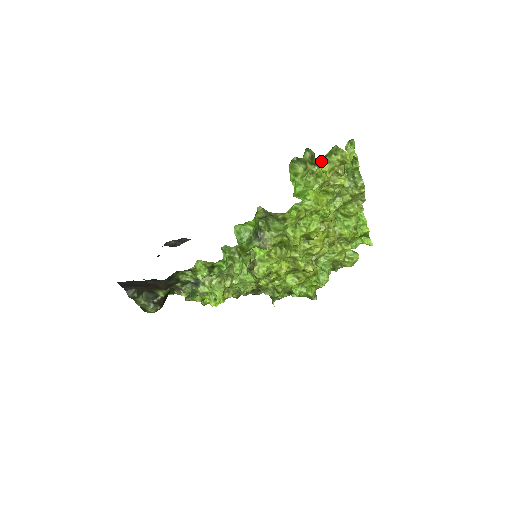
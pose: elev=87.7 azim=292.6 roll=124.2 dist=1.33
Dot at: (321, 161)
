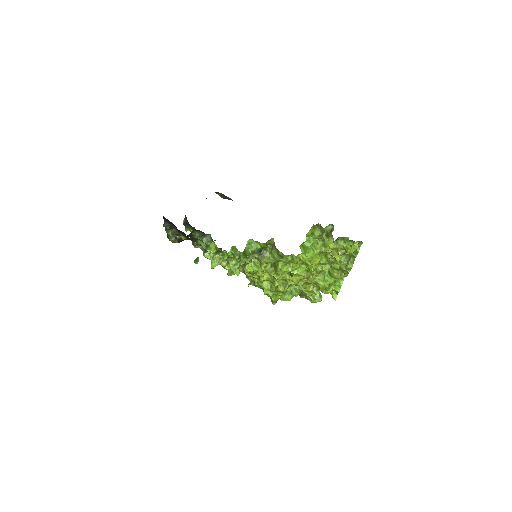
Dot at: (333, 239)
